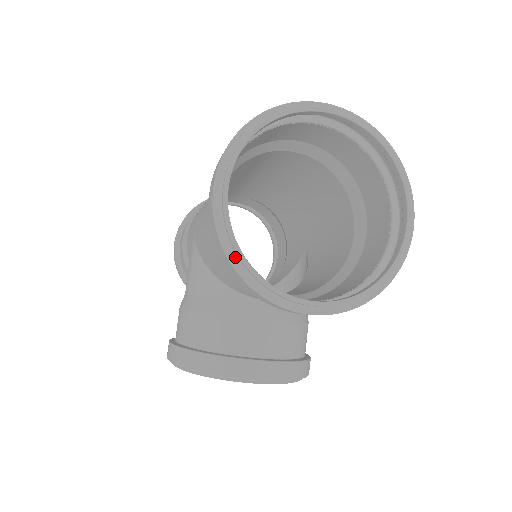
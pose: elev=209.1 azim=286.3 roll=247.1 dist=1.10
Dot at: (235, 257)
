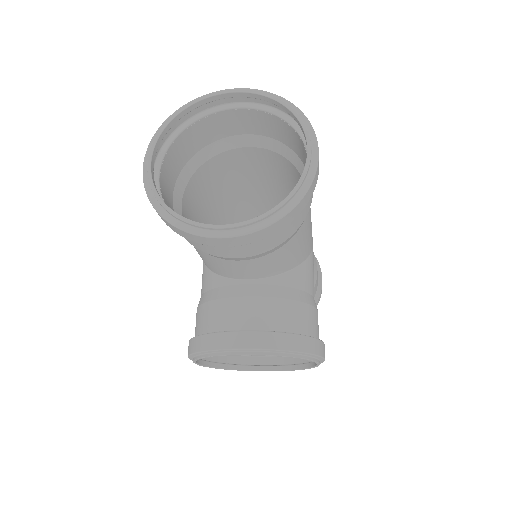
Dot at: (159, 205)
